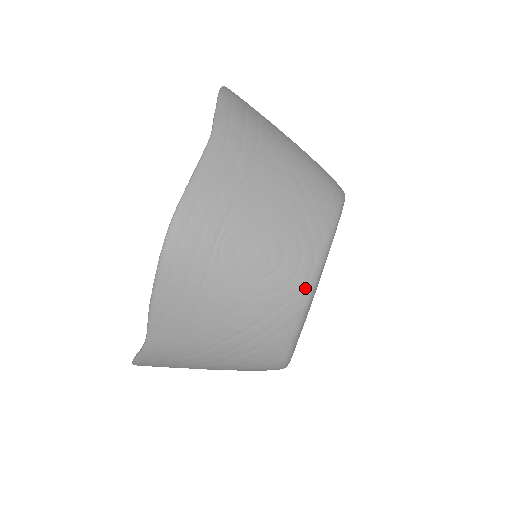
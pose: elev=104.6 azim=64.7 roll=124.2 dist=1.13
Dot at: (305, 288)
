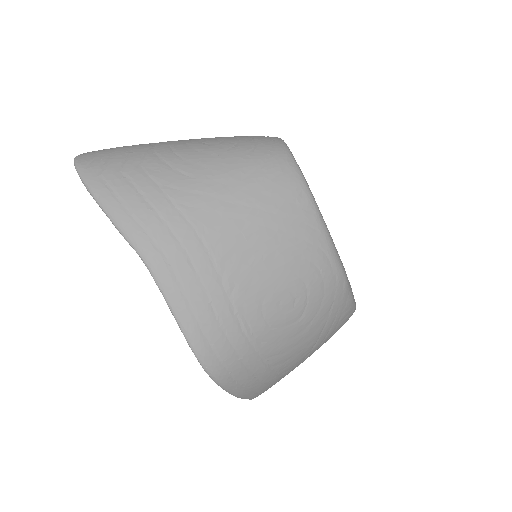
Dot at: (337, 280)
